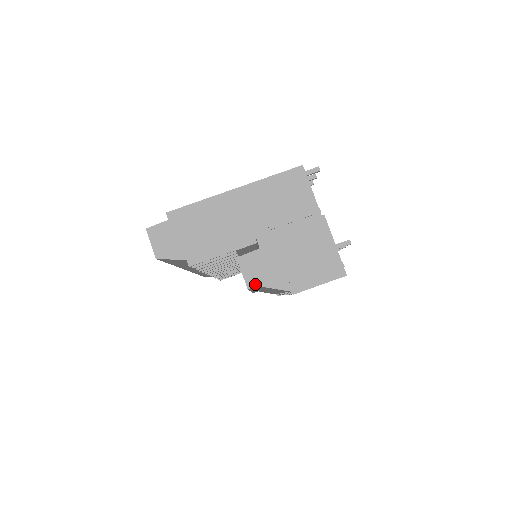
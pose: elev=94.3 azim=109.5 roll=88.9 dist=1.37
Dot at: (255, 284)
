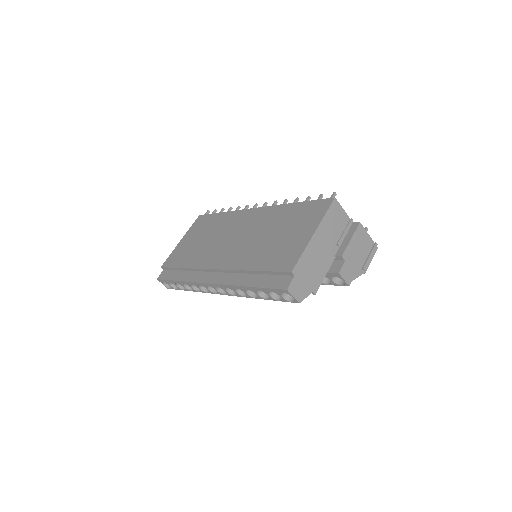
Dot at: (351, 281)
